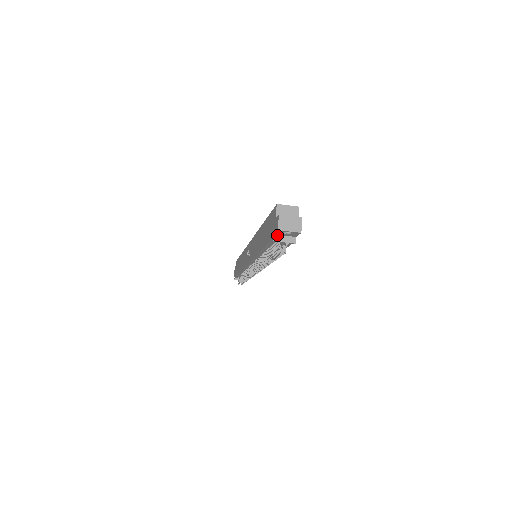
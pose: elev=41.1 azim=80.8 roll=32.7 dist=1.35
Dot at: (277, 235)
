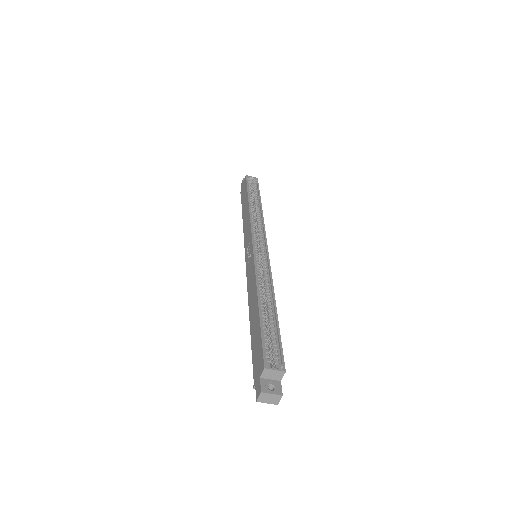
Dot at: occluded
